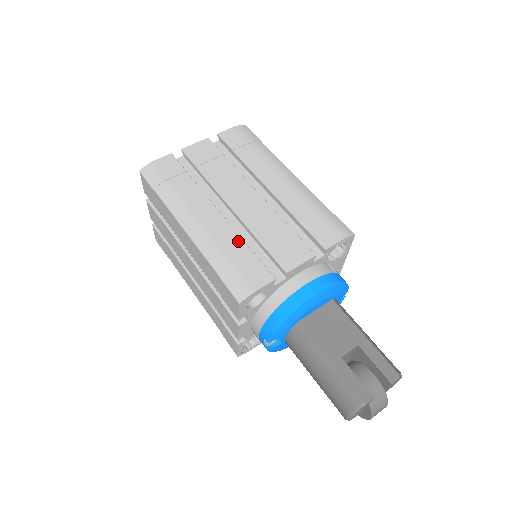
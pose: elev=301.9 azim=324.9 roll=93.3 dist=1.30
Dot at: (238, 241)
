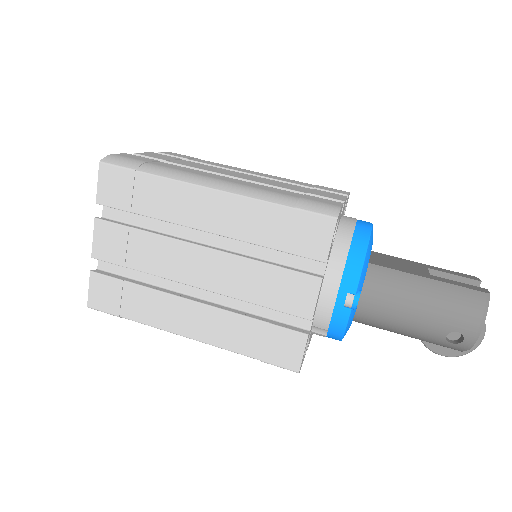
Dot at: (276, 189)
